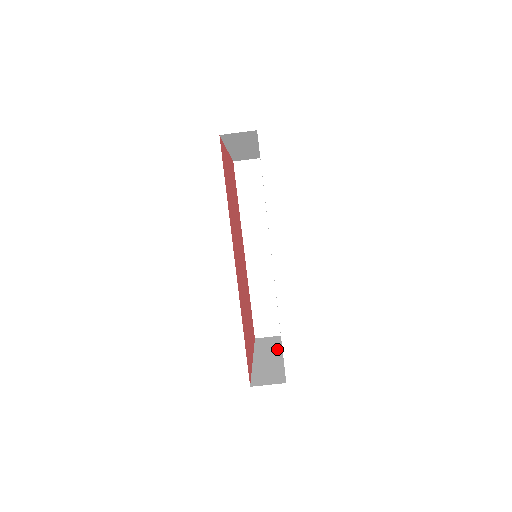
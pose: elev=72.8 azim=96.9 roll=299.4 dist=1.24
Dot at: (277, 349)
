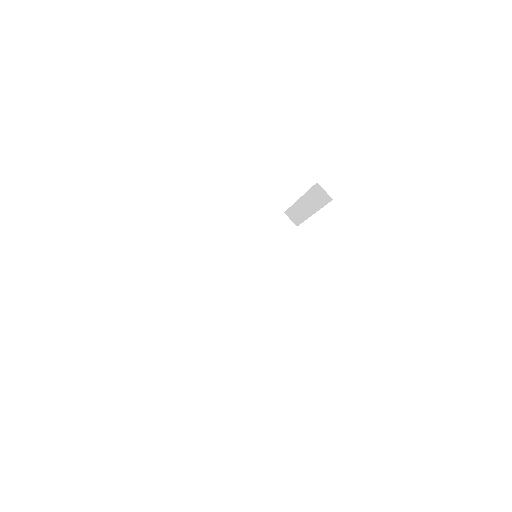
Dot at: occluded
